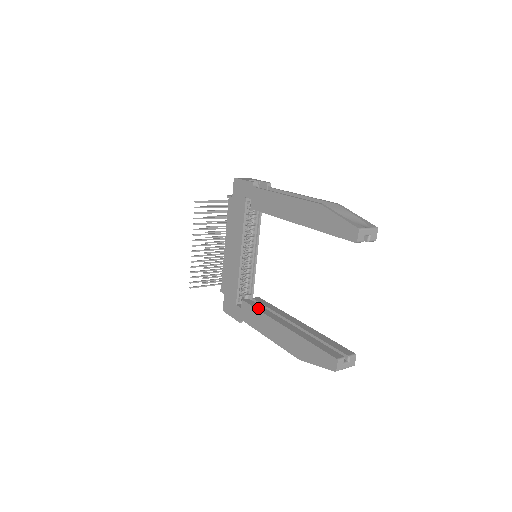
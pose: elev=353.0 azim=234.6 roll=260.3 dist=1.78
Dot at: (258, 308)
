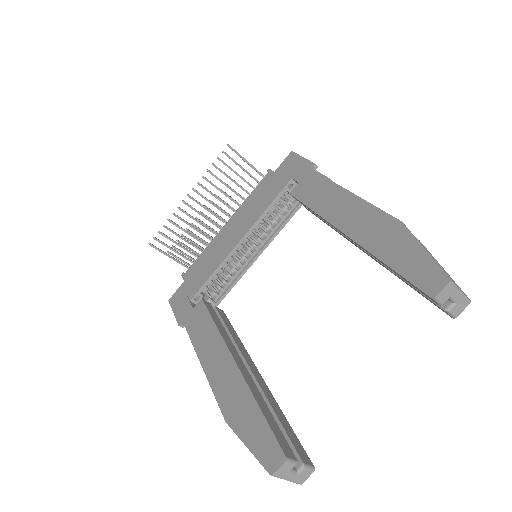
Dot at: (215, 320)
